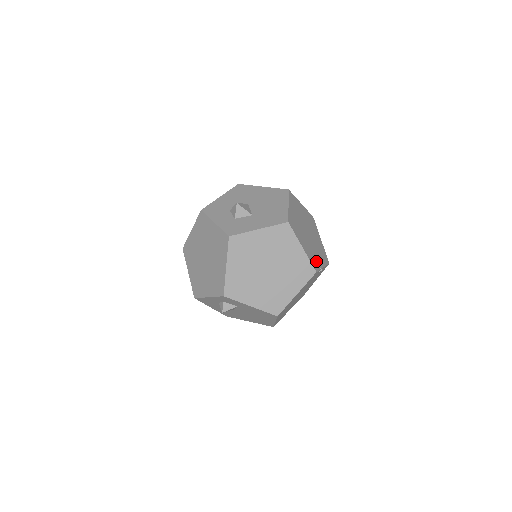
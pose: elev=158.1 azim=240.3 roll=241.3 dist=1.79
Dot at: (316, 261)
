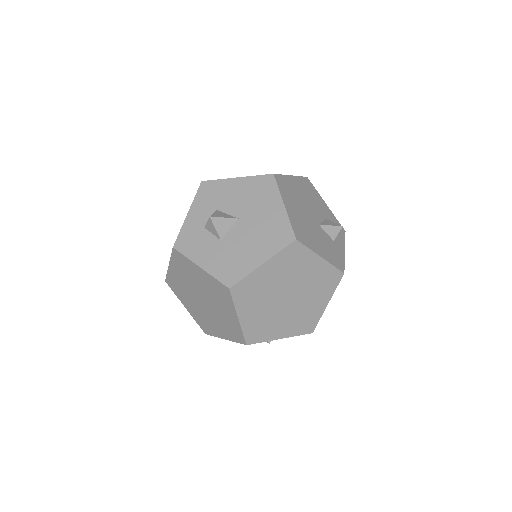
Dot at: (265, 332)
